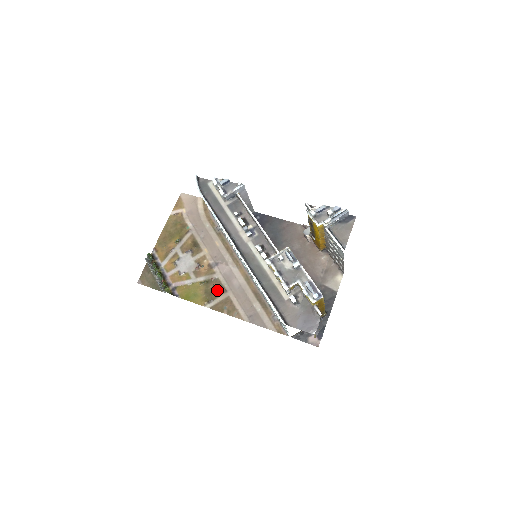
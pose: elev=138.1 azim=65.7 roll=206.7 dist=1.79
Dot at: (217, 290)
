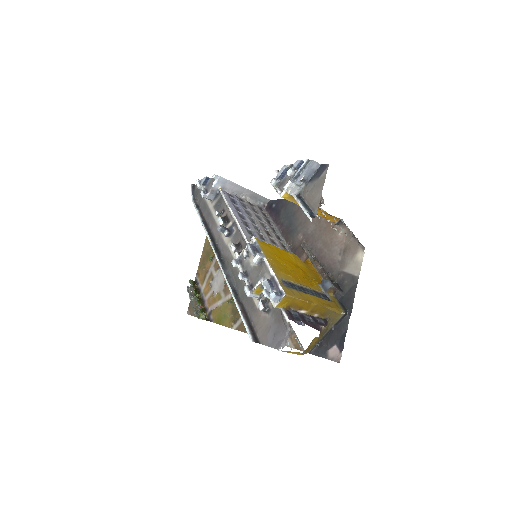
Dot at: occluded
